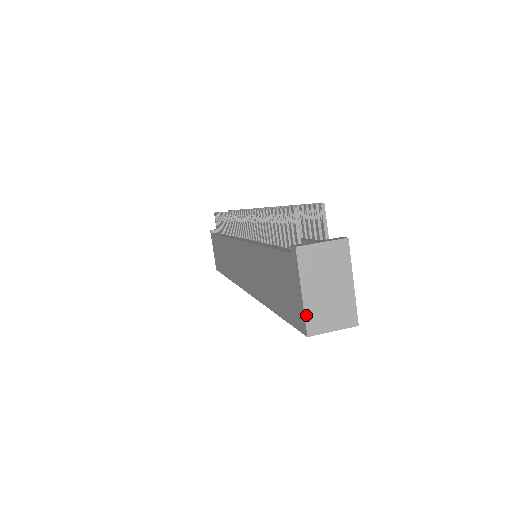
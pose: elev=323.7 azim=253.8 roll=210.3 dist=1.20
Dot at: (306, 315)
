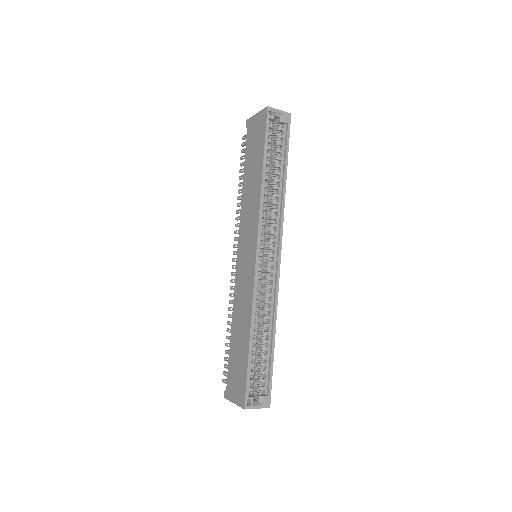
Dot at: (263, 110)
